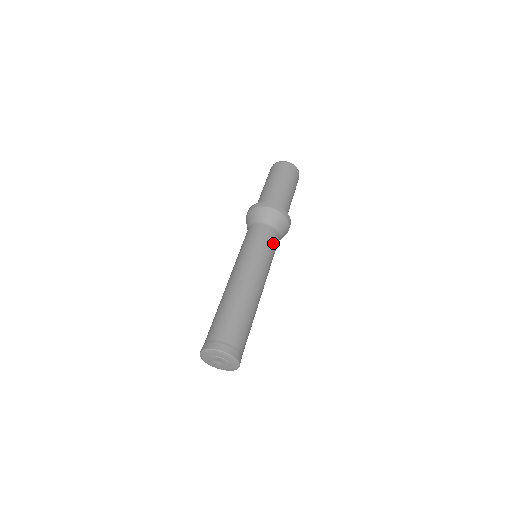
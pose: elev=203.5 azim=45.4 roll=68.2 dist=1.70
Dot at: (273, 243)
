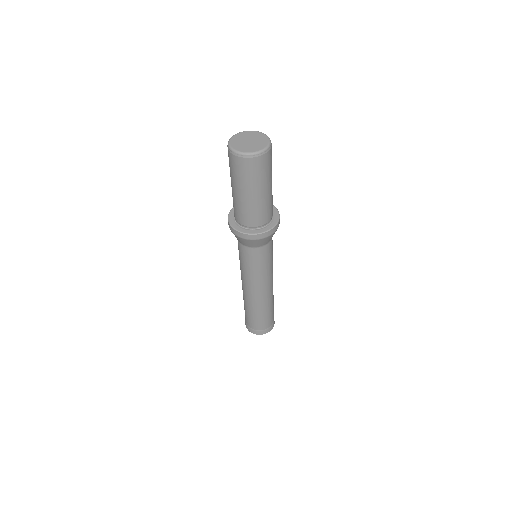
Dot at: (272, 245)
